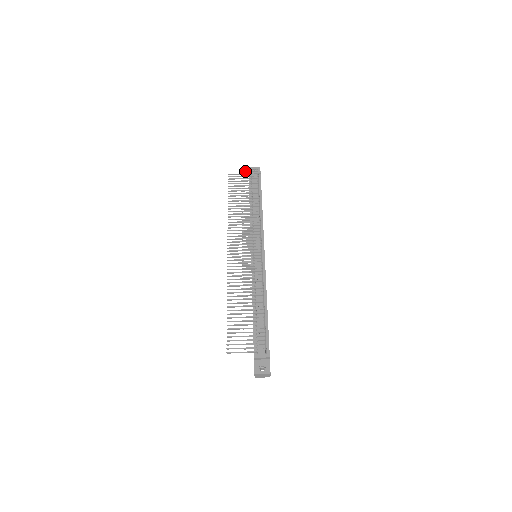
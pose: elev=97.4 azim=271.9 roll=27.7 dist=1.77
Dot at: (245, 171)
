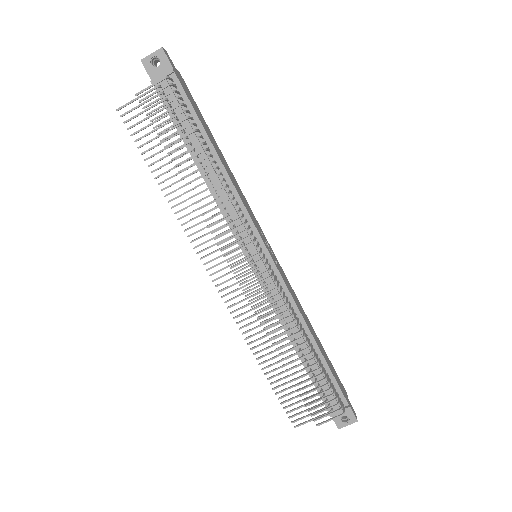
Dot at: (146, 98)
